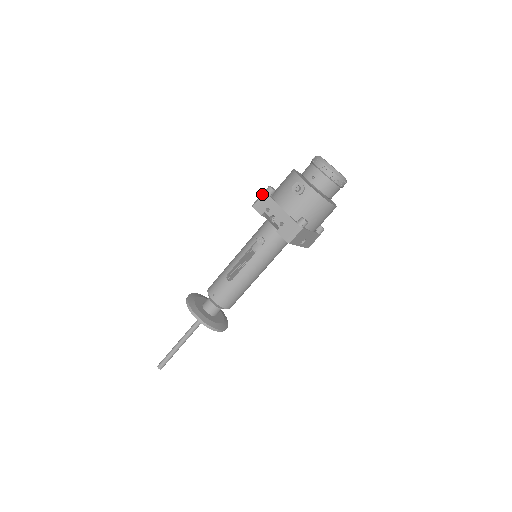
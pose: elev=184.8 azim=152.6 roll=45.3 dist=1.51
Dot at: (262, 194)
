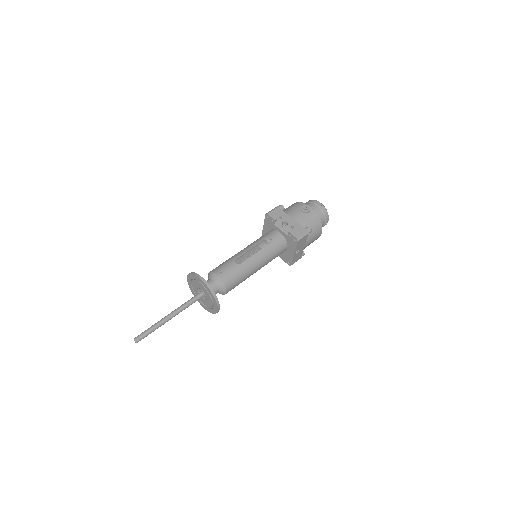
Dot at: (276, 208)
